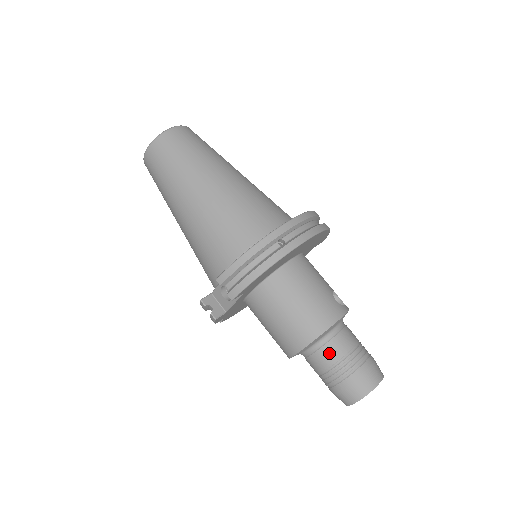
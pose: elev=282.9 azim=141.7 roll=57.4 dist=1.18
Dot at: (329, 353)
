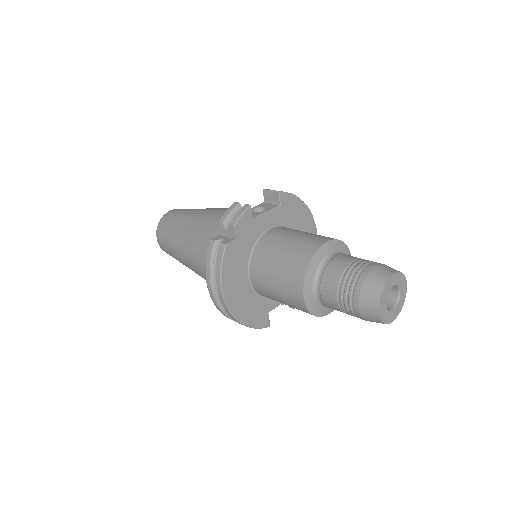
Dot at: occluded
